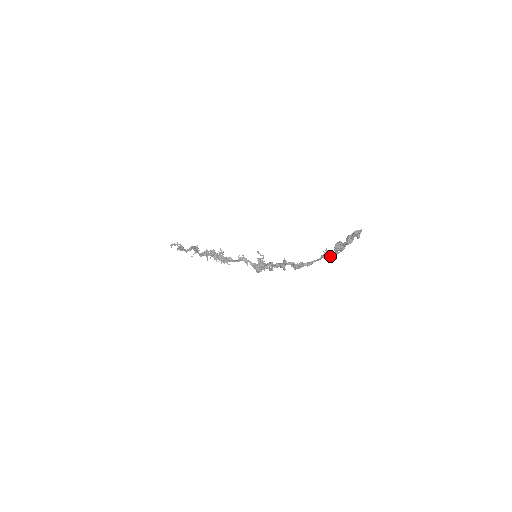
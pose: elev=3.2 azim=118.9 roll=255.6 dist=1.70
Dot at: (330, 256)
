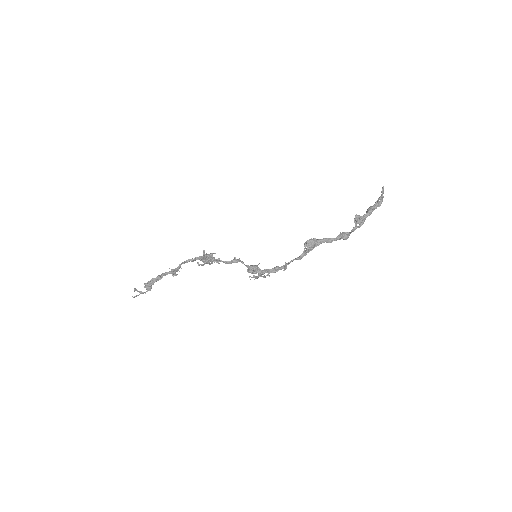
Dot at: (347, 235)
